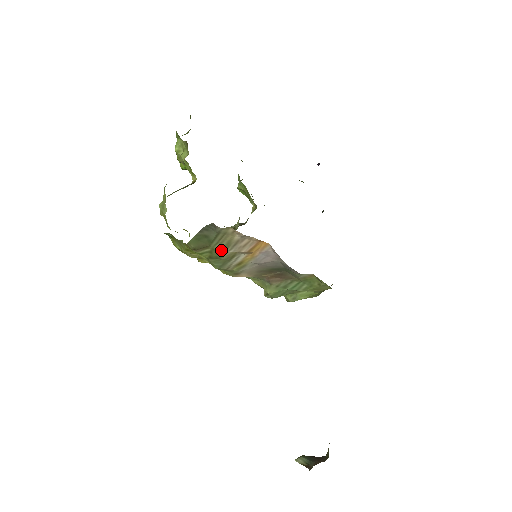
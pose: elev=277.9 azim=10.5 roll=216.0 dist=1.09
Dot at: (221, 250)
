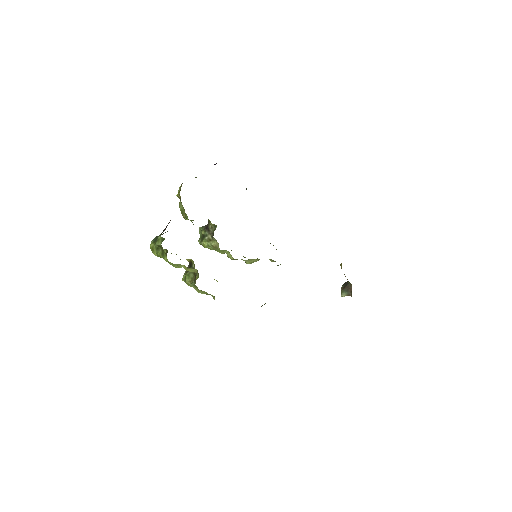
Dot at: occluded
